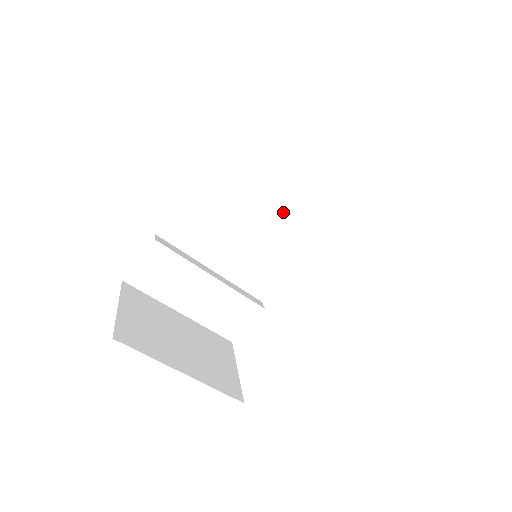
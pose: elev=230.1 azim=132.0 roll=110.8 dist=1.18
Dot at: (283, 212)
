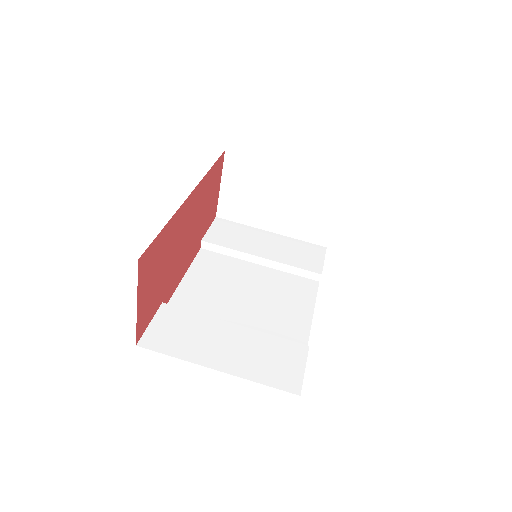
Dot at: (269, 279)
